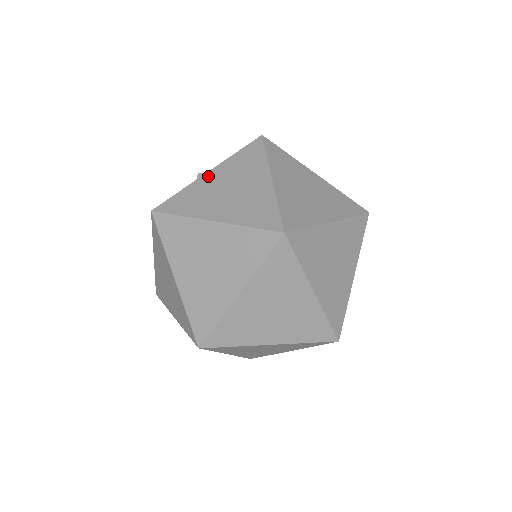
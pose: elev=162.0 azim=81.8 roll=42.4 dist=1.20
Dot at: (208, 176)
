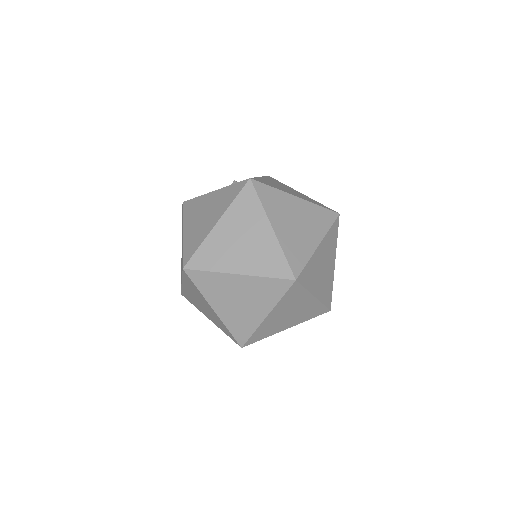
Dot at: (210, 195)
